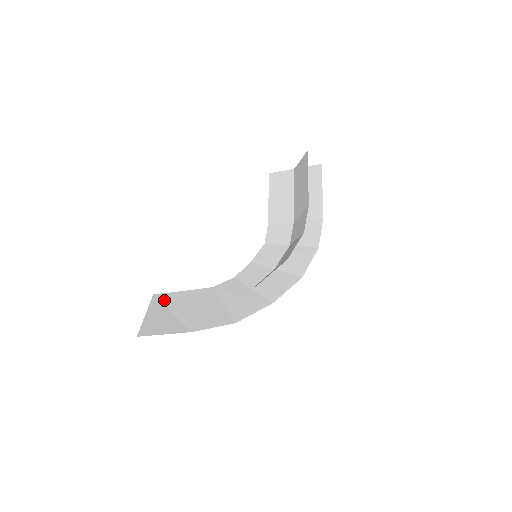
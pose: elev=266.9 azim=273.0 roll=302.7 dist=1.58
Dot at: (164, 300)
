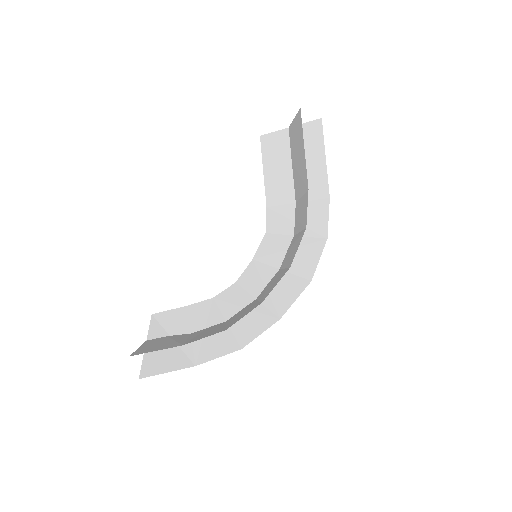
Dot at: (163, 322)
